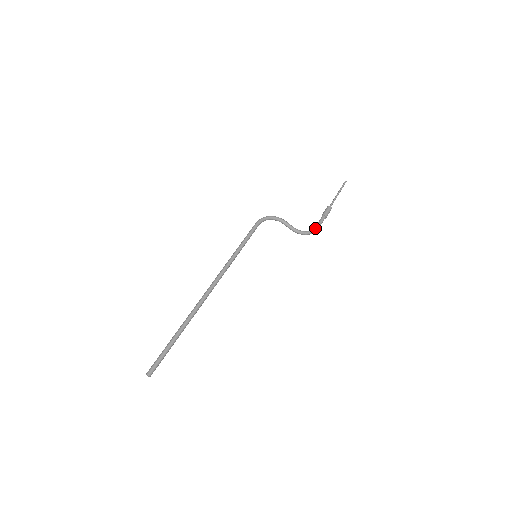
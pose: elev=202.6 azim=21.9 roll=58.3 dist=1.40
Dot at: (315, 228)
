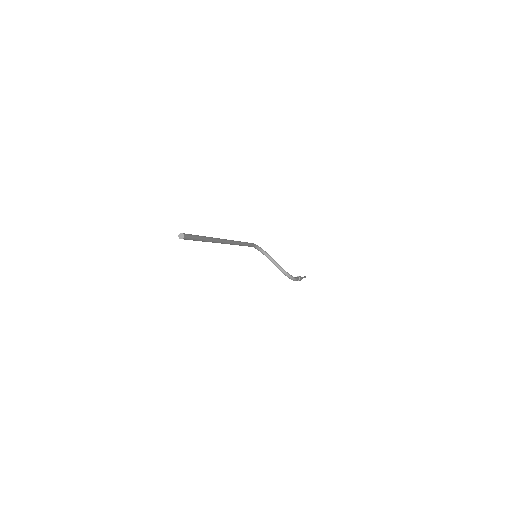
Dot at: (294, 277)
